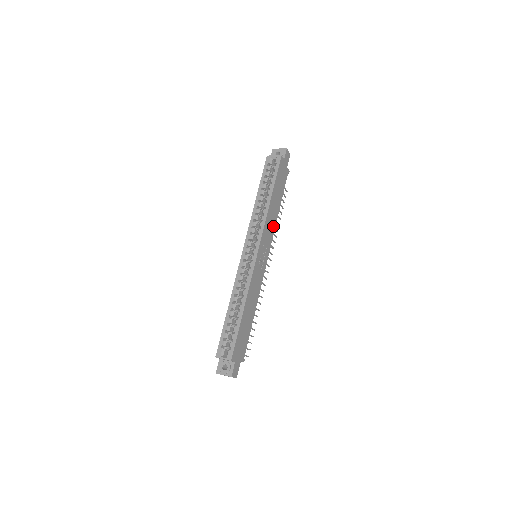
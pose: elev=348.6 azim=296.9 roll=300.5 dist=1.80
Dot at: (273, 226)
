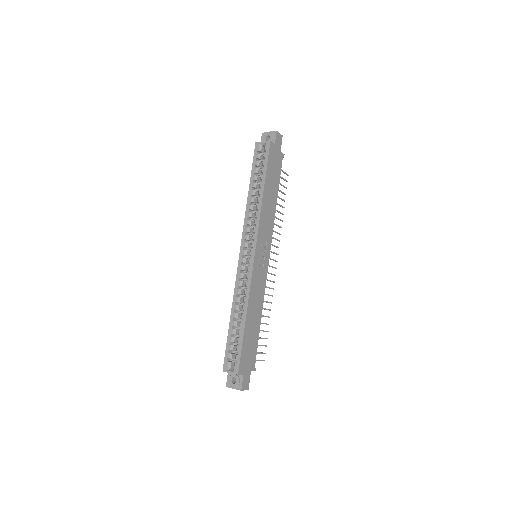
Dot at: (271, 220)
